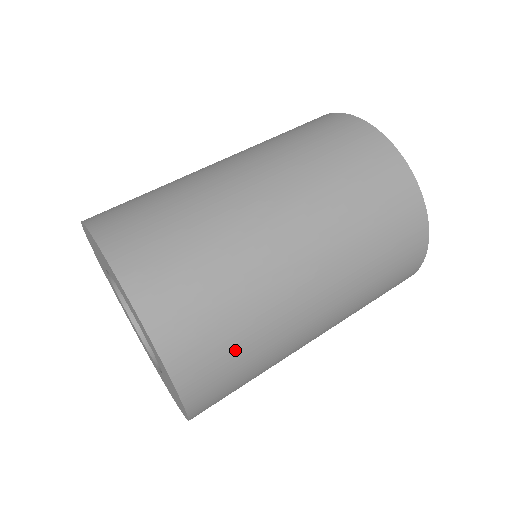
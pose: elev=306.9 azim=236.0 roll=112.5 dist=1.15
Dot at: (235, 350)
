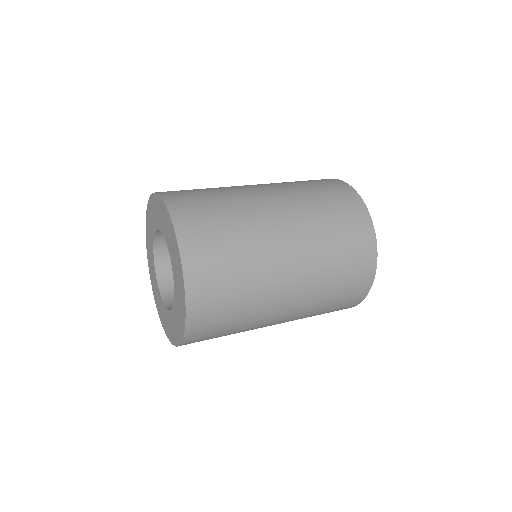
Dot at: (218, 223)
